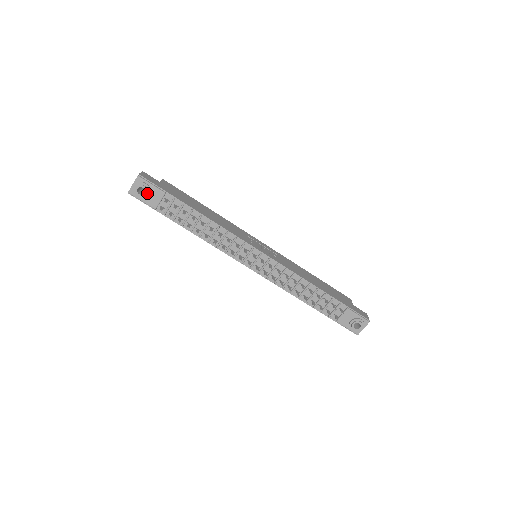
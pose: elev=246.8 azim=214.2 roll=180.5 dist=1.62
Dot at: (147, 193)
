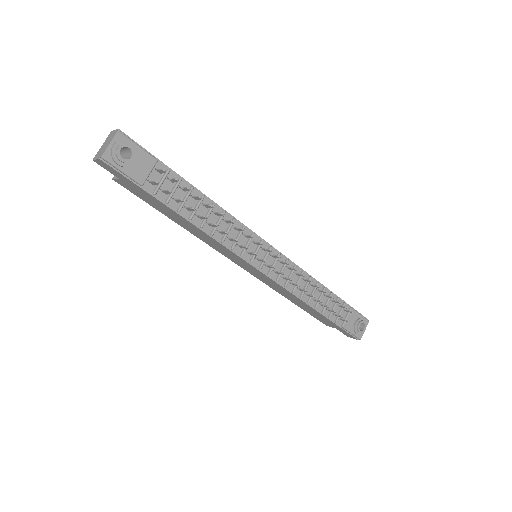
Dot at: (133, 158)
